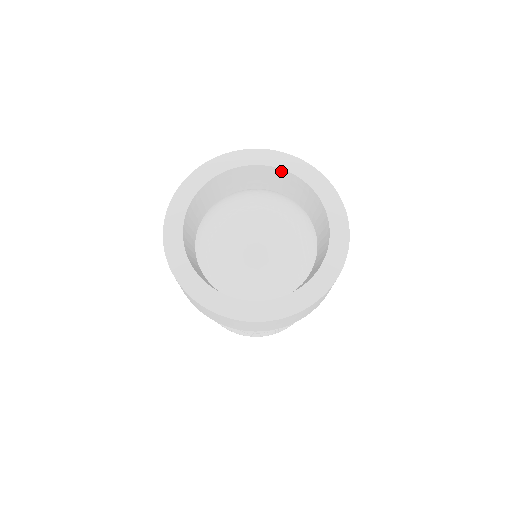
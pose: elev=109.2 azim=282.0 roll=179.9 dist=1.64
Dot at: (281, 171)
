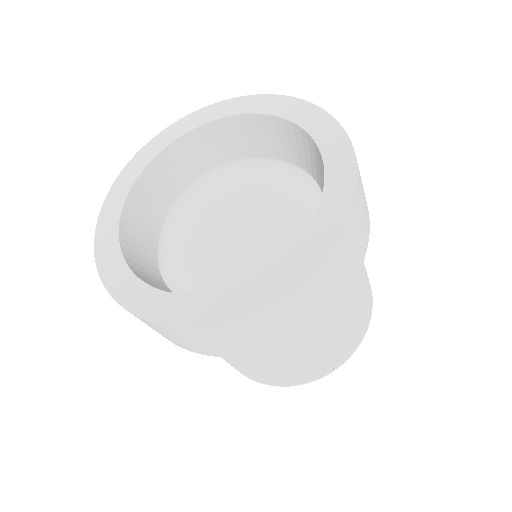
Dot at: (230, 120)
